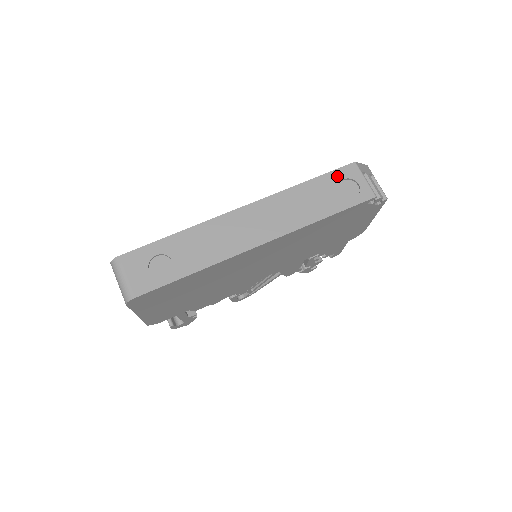
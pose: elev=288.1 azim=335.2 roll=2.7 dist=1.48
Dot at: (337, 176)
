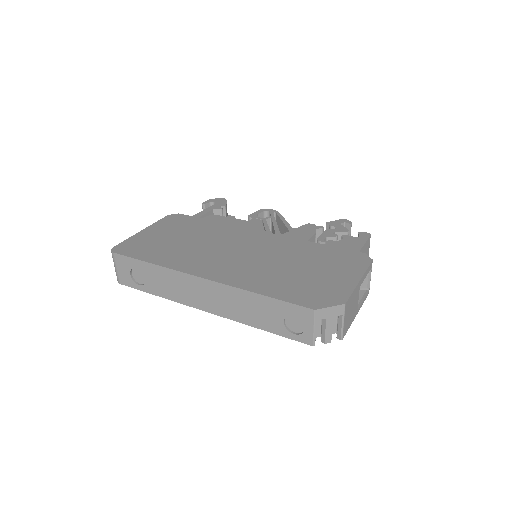
Dot at: (290, 309)
